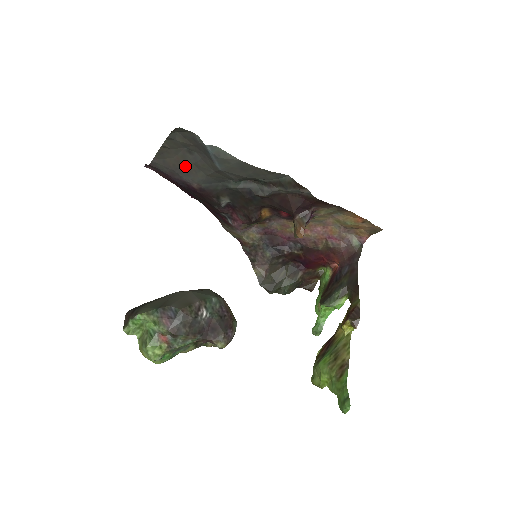
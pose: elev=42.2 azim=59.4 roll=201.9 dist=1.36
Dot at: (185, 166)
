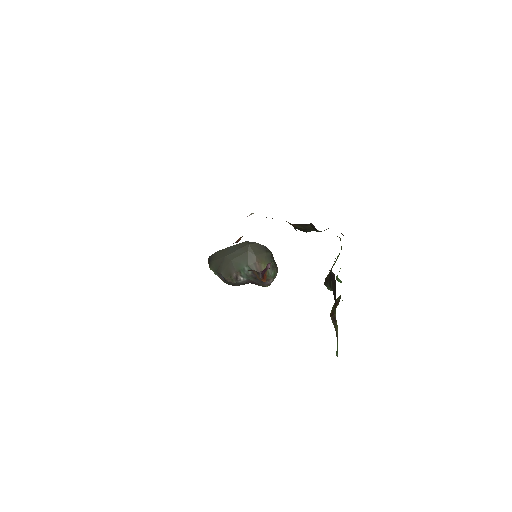
Dot at: occluded
